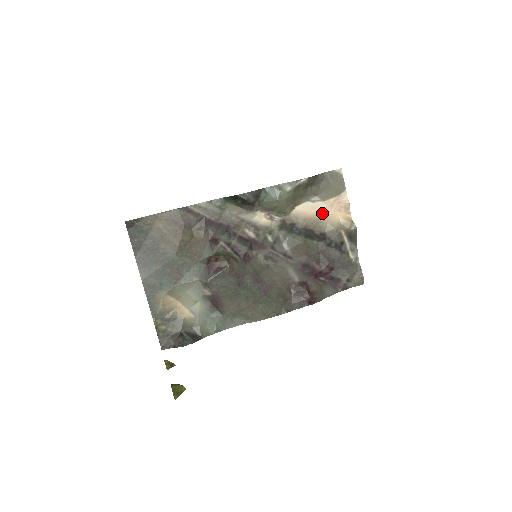
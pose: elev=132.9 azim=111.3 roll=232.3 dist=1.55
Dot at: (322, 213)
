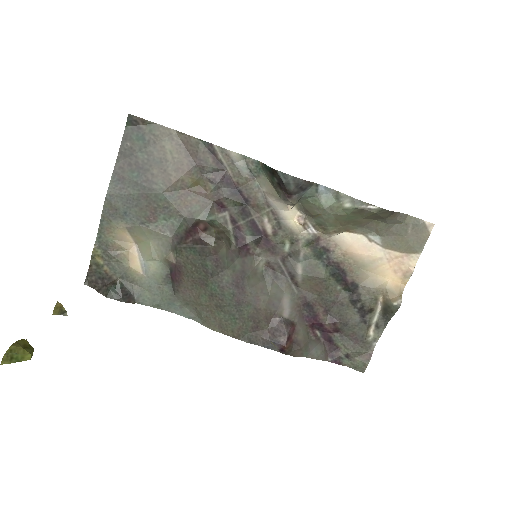
Dot at: (371, 260)
